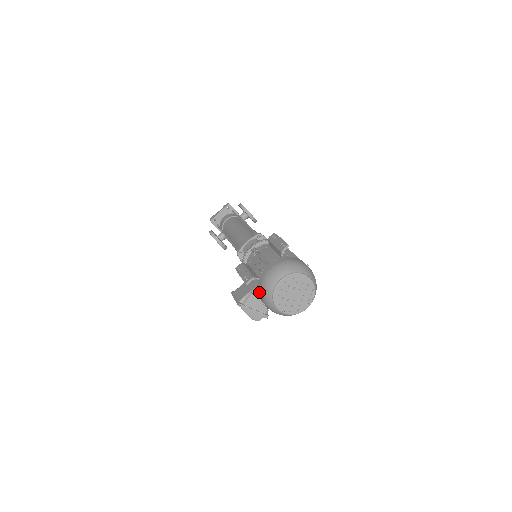
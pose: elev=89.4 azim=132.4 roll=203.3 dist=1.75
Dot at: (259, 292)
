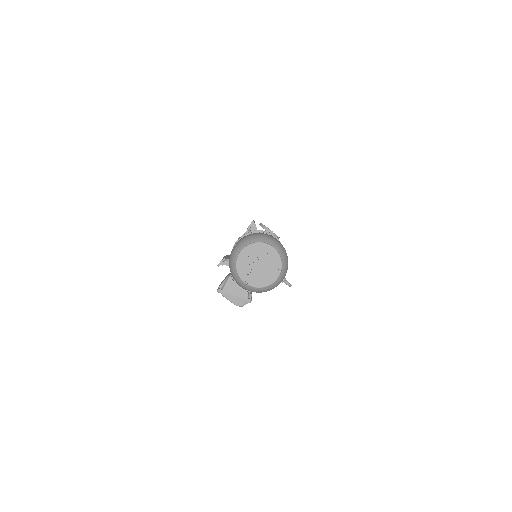
Dot at: occluded
